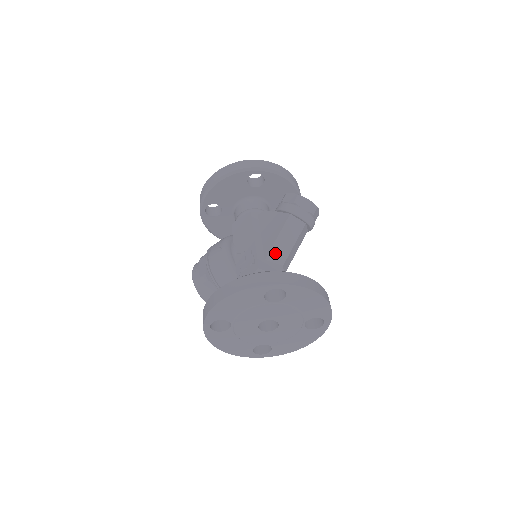
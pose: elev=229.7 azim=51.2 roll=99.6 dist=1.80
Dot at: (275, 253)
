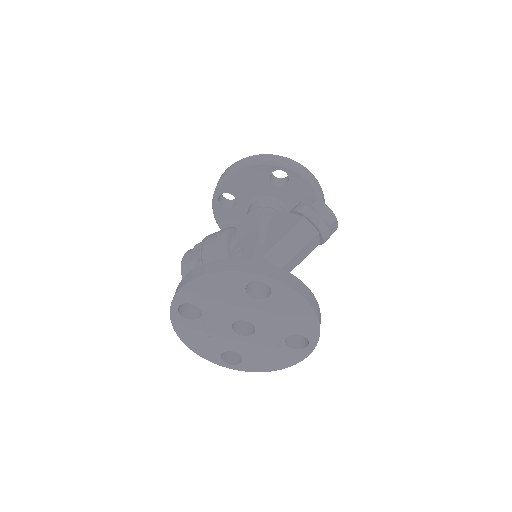
Dot at: (276, 253)
